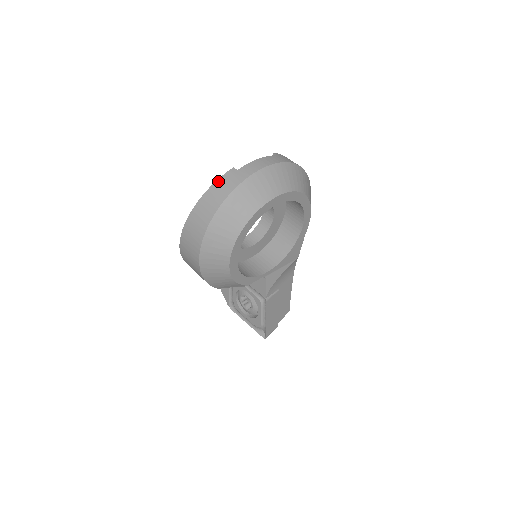
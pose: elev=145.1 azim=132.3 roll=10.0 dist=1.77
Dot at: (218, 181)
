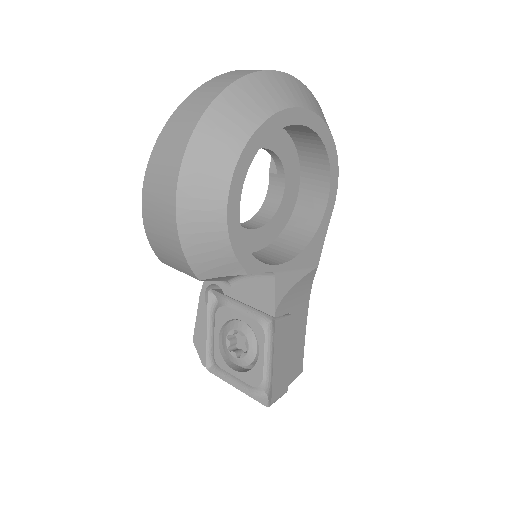
Dot at: (215, 78)
